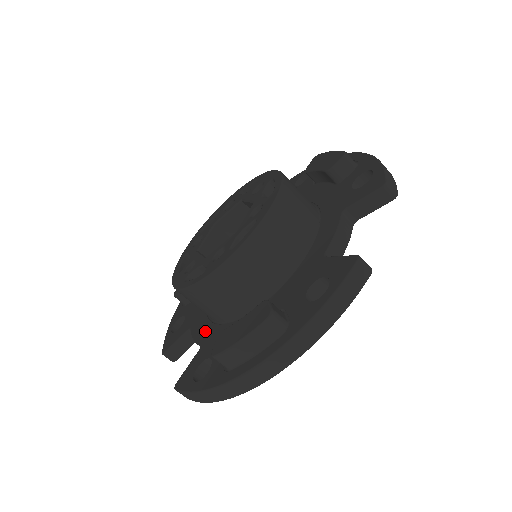
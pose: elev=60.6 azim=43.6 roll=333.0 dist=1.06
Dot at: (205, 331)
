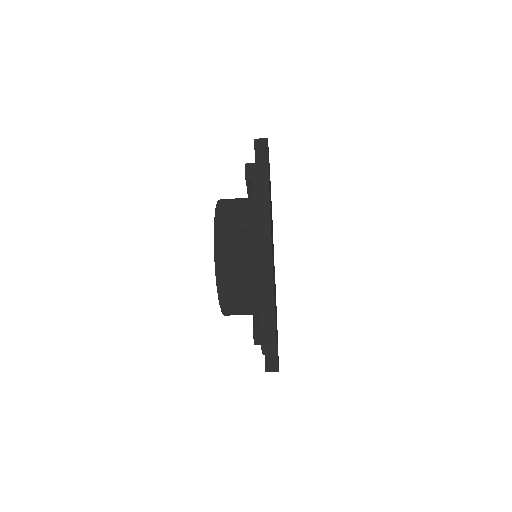
Dot at: occluded
